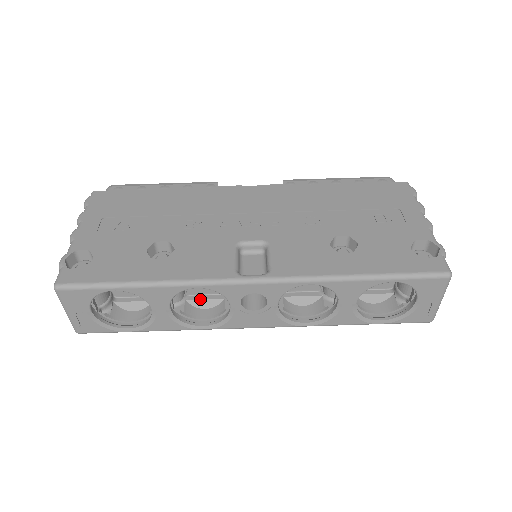
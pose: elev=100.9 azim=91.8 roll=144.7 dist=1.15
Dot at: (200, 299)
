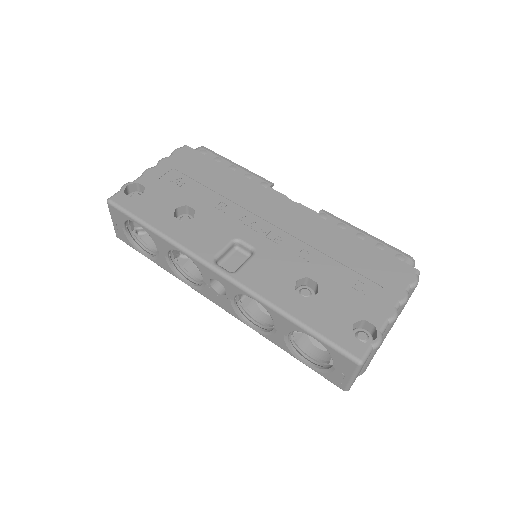
Dot at: occluded
